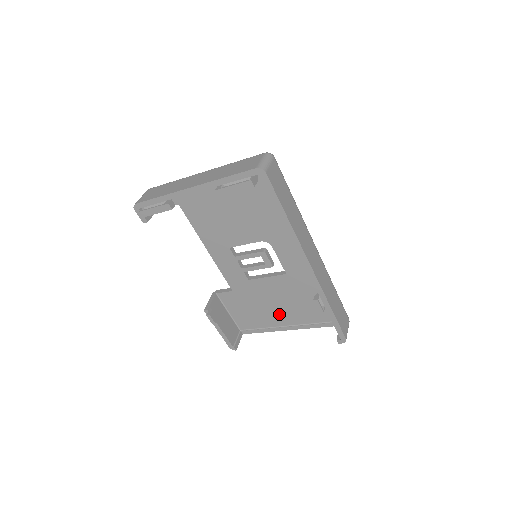
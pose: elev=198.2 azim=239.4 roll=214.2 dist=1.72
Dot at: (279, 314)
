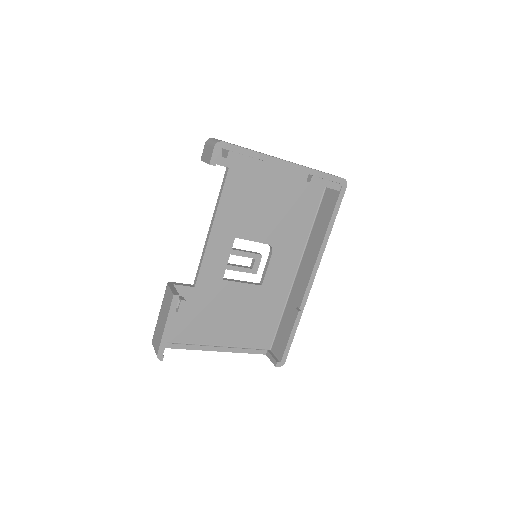
Dot at: (219, 329)
